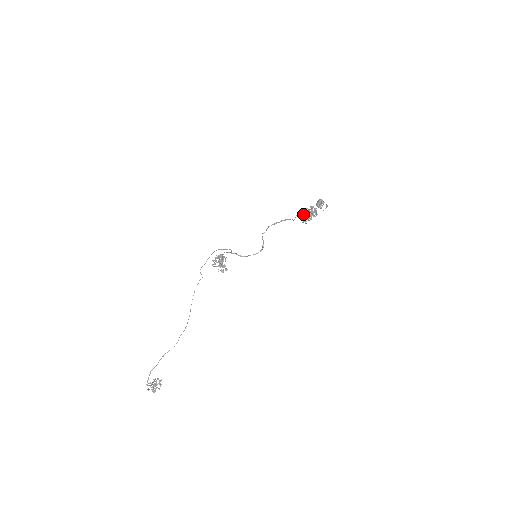
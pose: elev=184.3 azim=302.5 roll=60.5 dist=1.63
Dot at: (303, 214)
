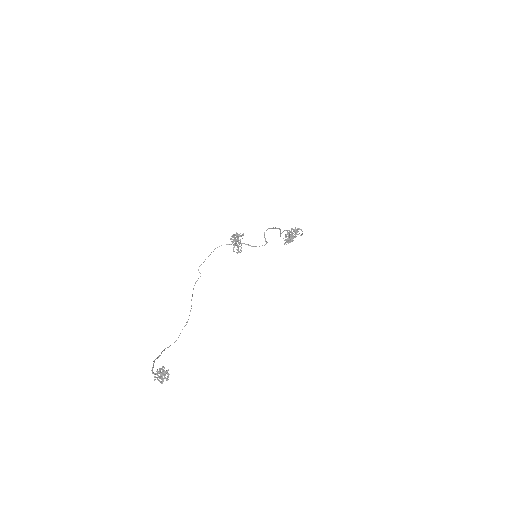
Dot at: (286, 234)
